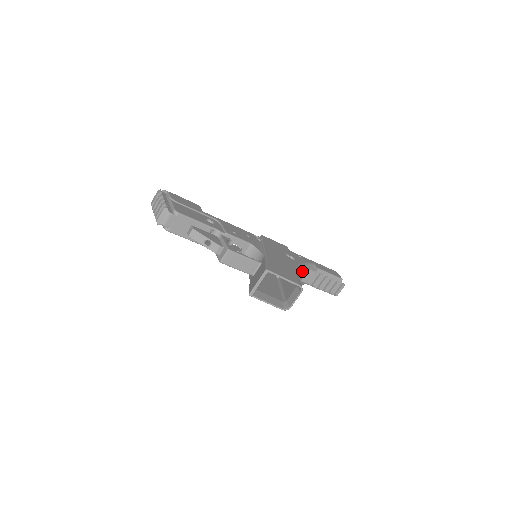
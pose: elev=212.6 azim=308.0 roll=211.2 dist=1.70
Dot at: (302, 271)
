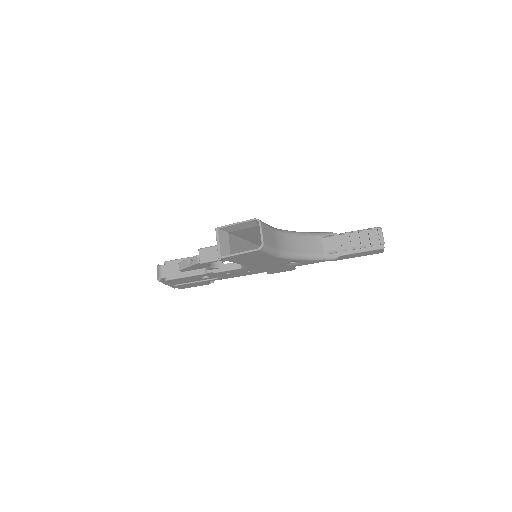
Dot at: (307, 238)
